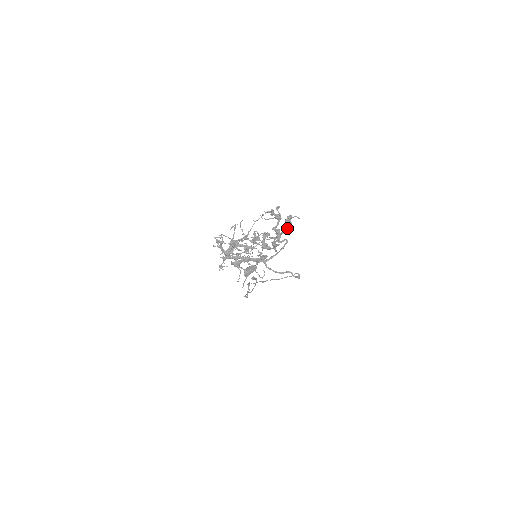
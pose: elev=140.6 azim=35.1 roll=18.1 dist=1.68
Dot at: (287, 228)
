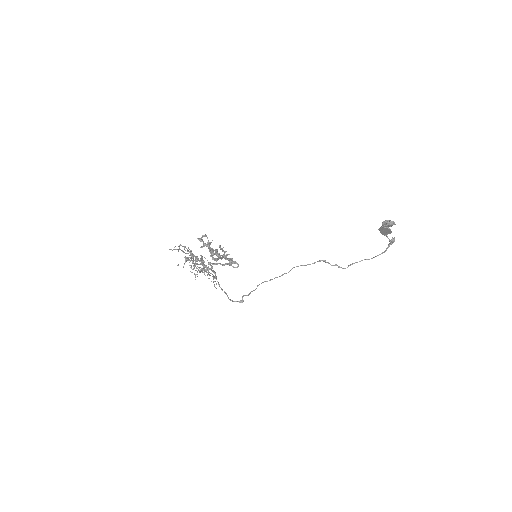
Dot at: occluded
